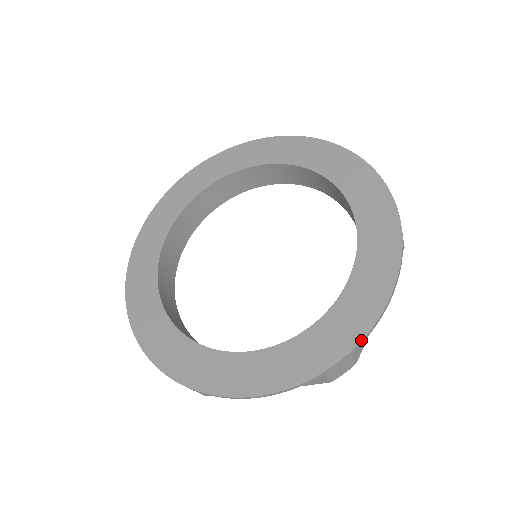
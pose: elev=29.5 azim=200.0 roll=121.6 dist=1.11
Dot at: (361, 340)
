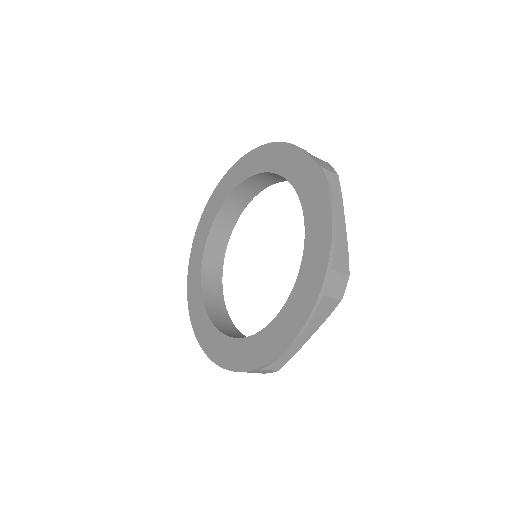
Dot at: (329, 255)
